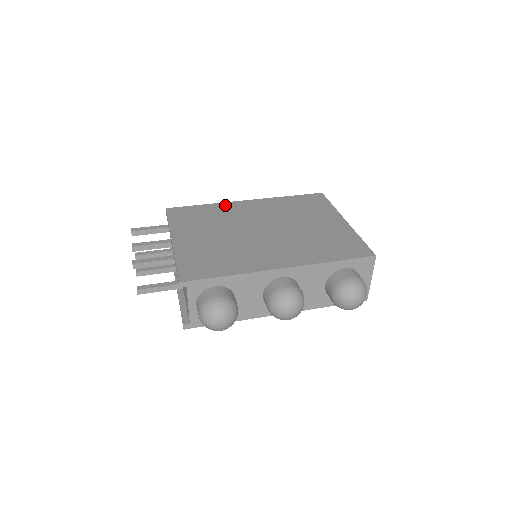
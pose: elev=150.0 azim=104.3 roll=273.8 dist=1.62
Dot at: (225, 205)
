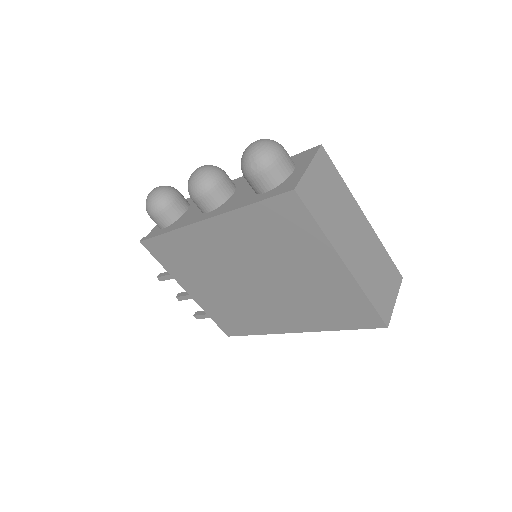
Dot at: occluded
